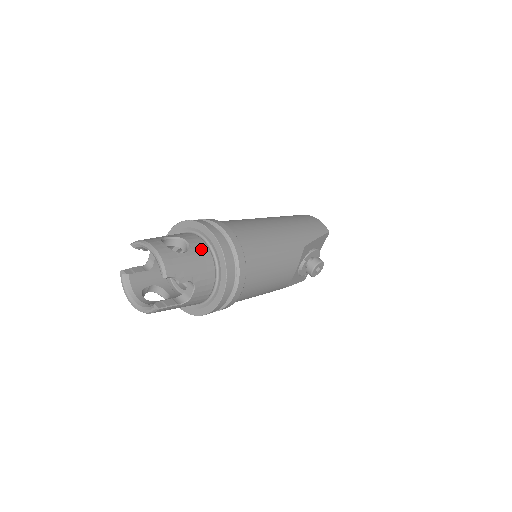
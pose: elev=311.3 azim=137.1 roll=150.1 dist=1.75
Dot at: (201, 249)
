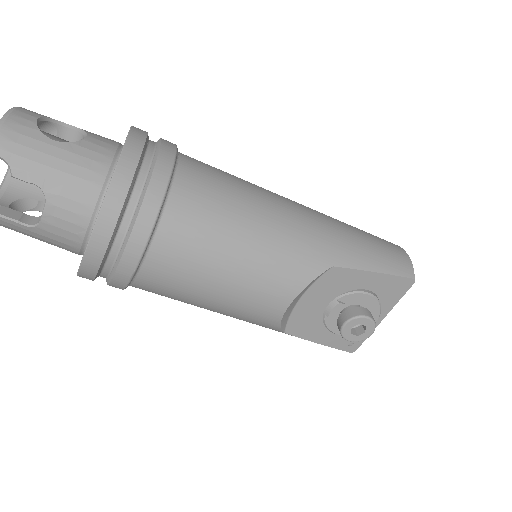
Dot at: (96, 154)
